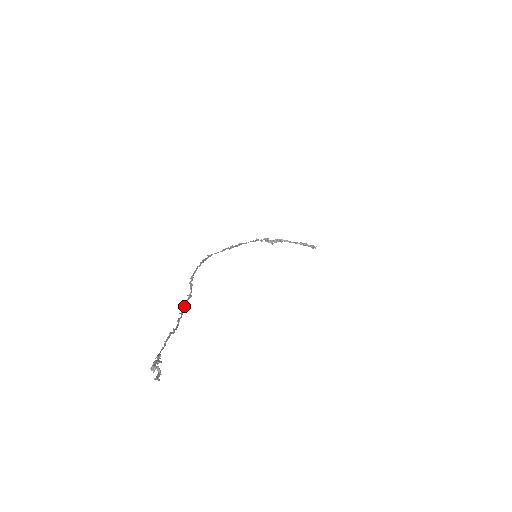
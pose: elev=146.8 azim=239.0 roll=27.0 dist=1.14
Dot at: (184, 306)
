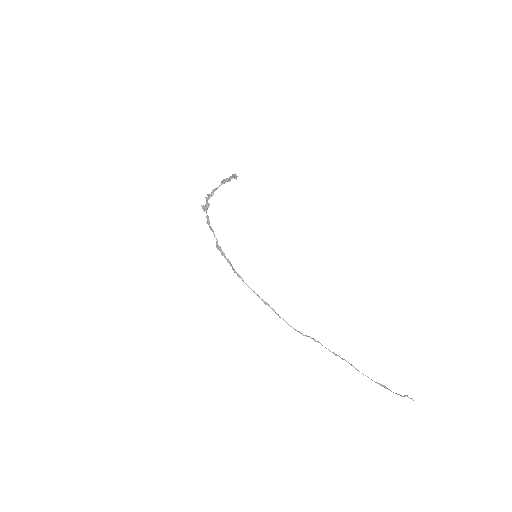
Dot at: (329, 350)
